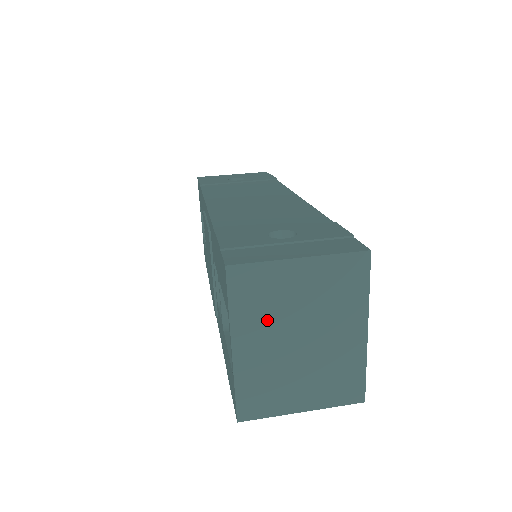
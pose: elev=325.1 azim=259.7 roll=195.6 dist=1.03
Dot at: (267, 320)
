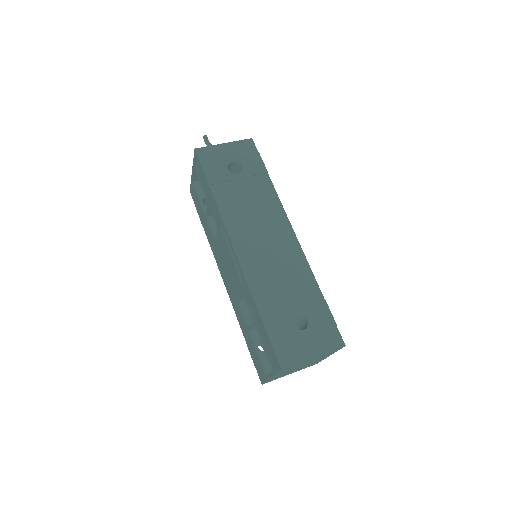
Dot at: (290, 369)
